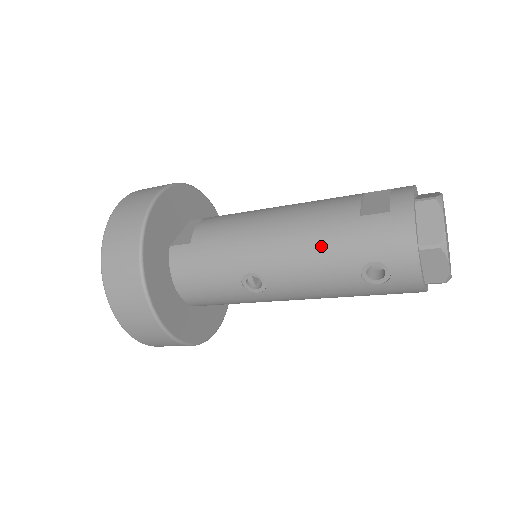
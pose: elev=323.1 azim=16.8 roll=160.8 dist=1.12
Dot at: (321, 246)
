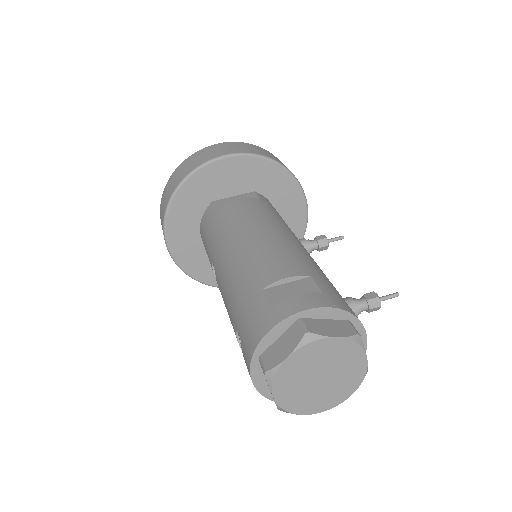
Dot at: (233, 287)
